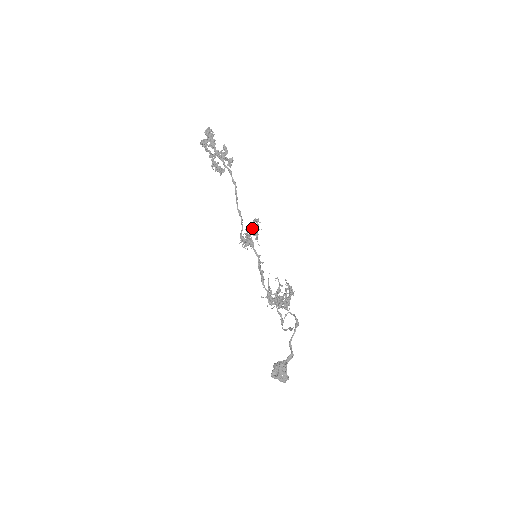
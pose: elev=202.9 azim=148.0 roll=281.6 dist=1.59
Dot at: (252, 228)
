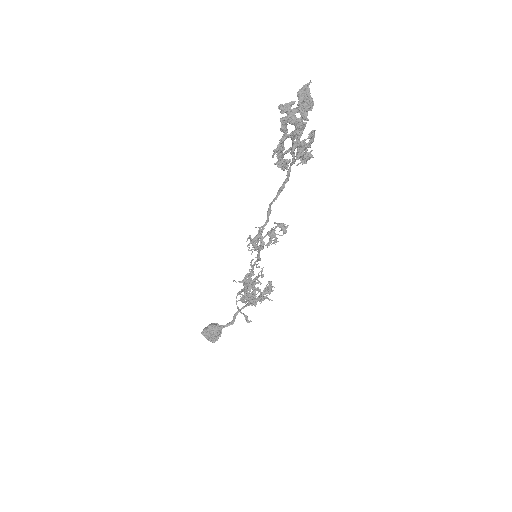
Dot at: (273, 237)
